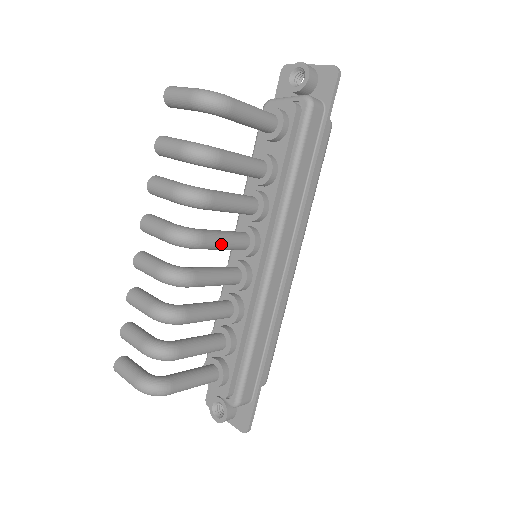
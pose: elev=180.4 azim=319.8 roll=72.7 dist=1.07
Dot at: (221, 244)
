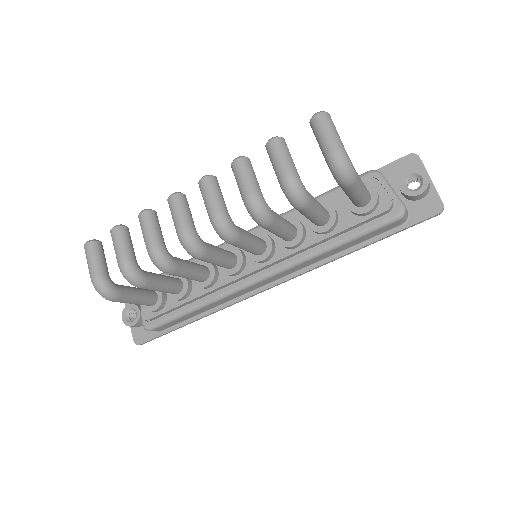
Dot at: (244, 248)
